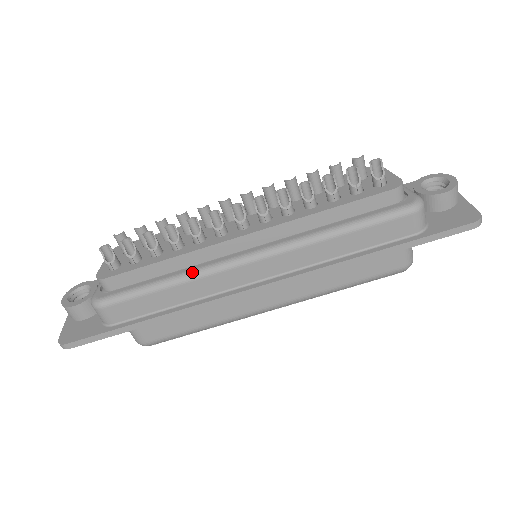
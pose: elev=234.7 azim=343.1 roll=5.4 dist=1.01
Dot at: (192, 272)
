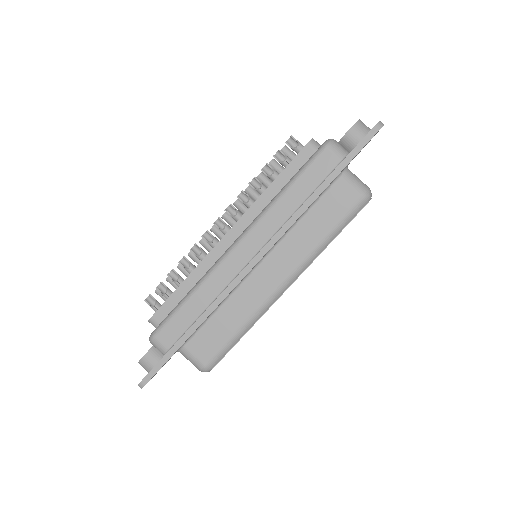
Dot at: (203, 277)
